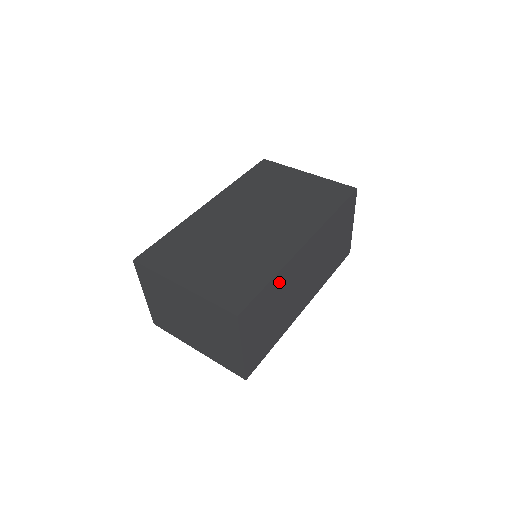
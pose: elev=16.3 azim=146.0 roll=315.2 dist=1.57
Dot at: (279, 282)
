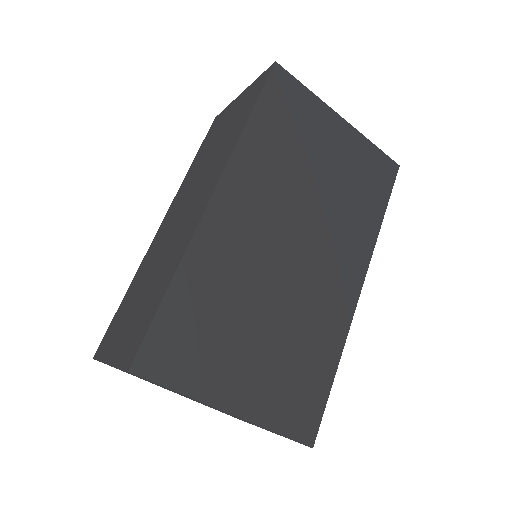
Dot at: occluded
